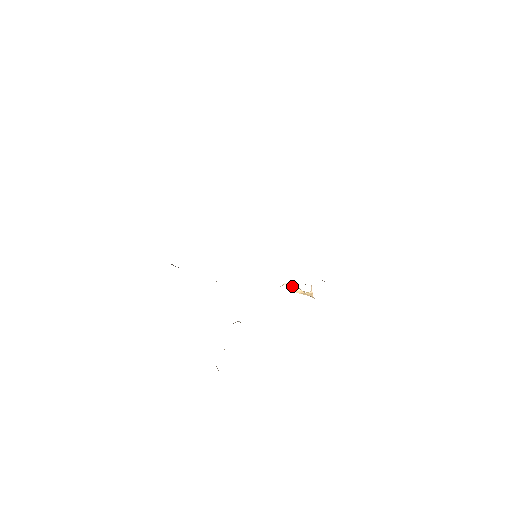
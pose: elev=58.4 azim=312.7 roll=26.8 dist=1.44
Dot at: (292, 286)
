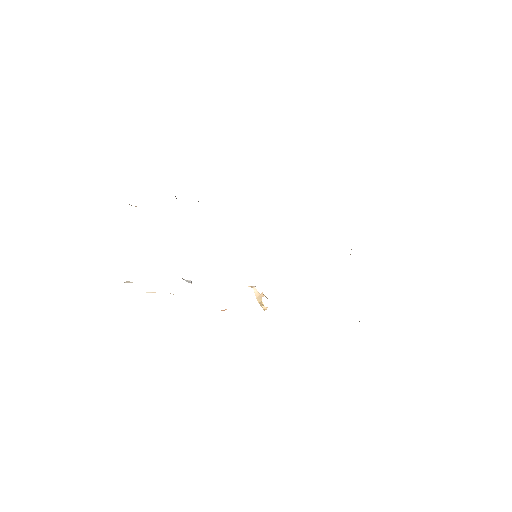
Dot at: (258, 294)
